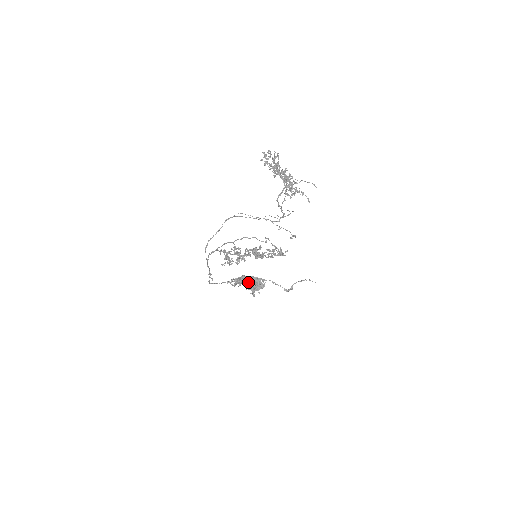
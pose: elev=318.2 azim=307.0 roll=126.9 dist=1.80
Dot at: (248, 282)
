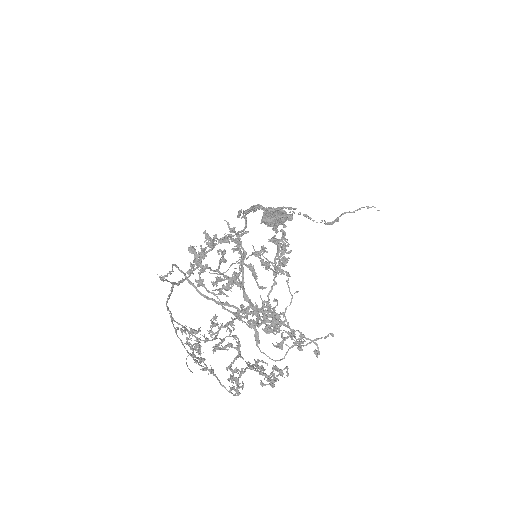
Dot at: (264, 218)
